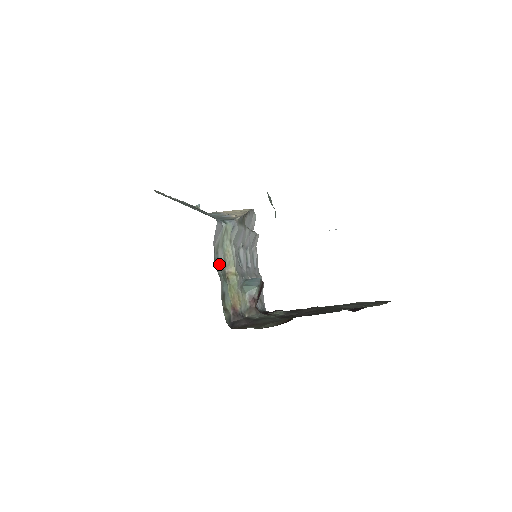
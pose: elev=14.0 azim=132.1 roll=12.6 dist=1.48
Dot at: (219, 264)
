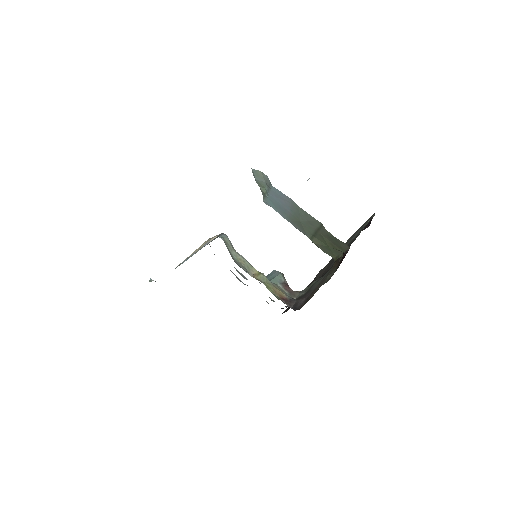
Dot at: occluded
